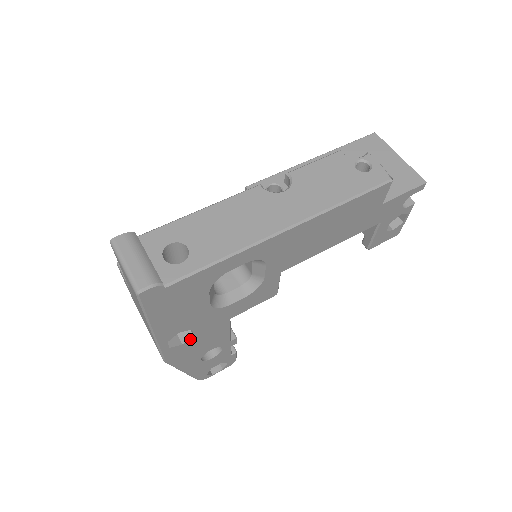
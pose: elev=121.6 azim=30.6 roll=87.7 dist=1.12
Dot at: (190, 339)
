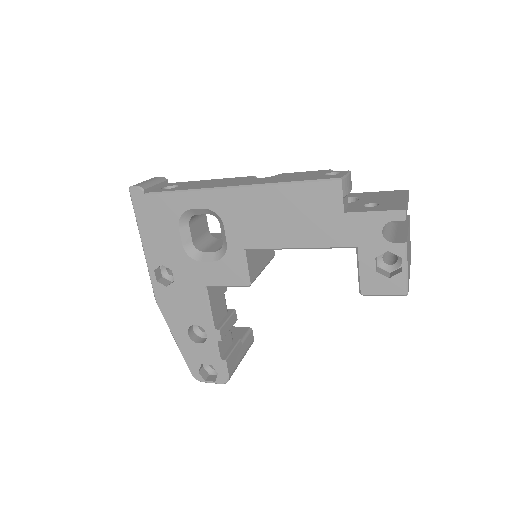
Dot at: (173, 285)
